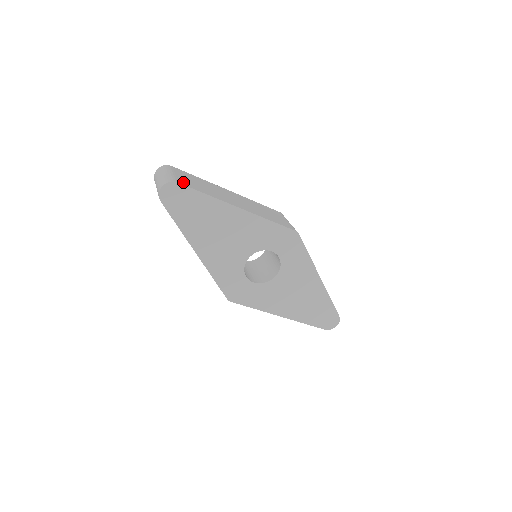
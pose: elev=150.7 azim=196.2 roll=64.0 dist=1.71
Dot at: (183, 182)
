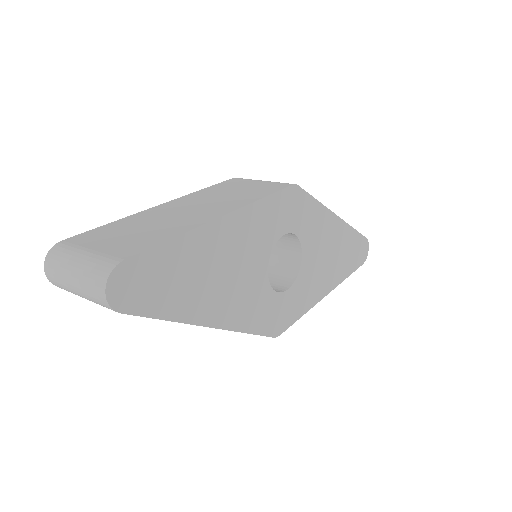
Dot at: (124, 252)
